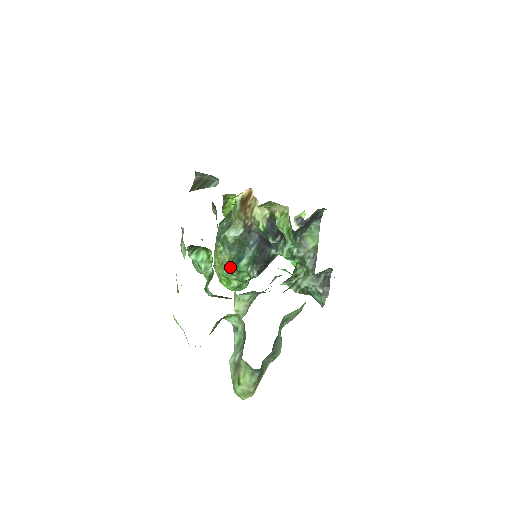
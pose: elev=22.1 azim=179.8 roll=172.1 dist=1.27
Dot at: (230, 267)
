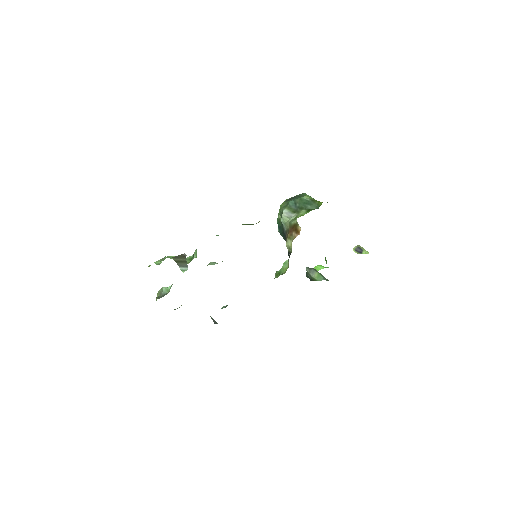
Dot at: (277, 221)
